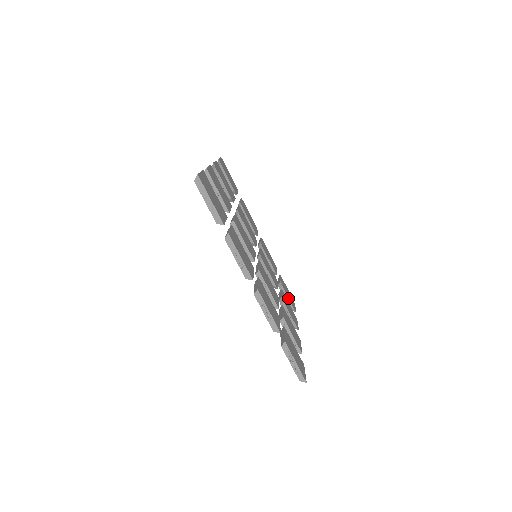
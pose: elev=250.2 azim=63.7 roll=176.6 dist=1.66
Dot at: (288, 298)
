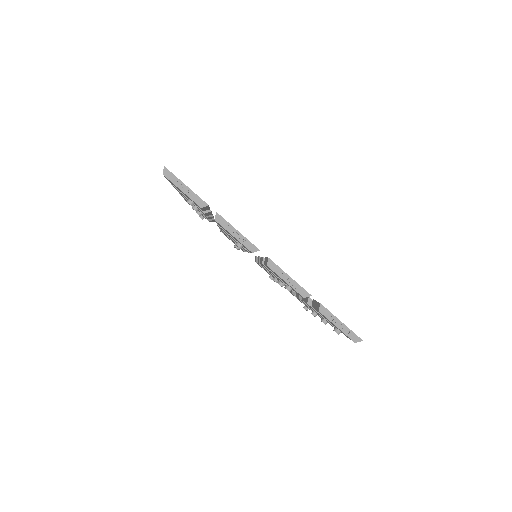
Dot at: occluded
